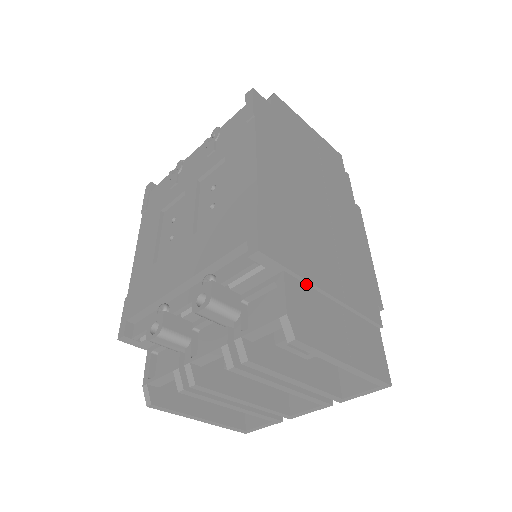
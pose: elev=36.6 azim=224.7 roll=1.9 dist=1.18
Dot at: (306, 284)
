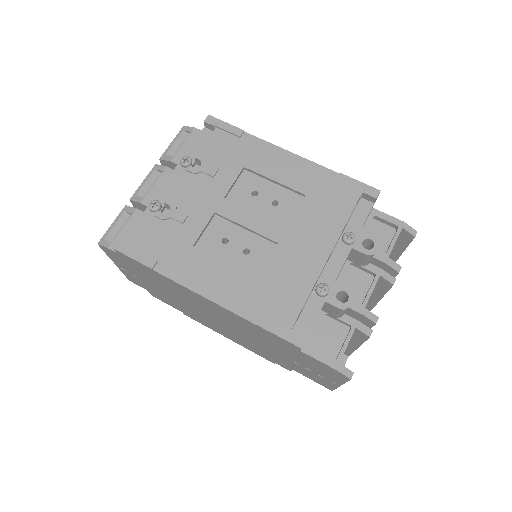
Dot at: occluded
